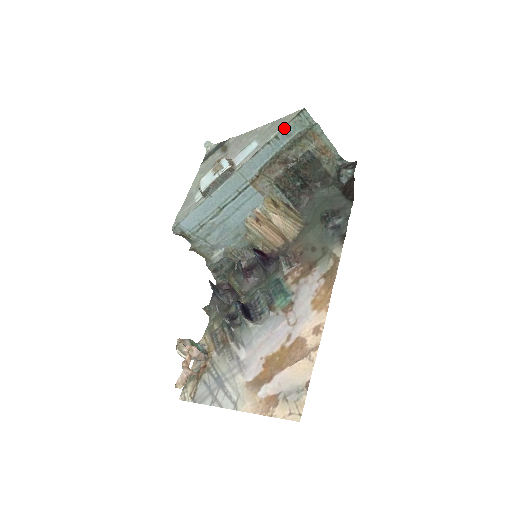
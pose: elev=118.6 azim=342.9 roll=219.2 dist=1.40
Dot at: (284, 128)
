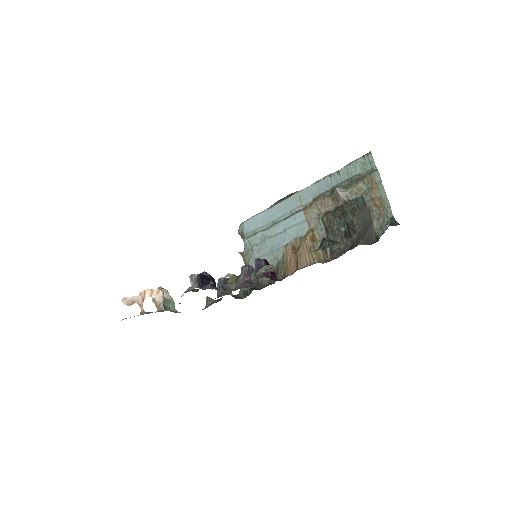
Dot at: (347, 166)
